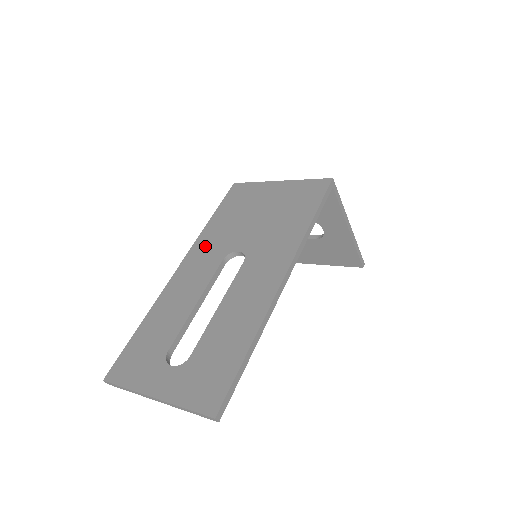
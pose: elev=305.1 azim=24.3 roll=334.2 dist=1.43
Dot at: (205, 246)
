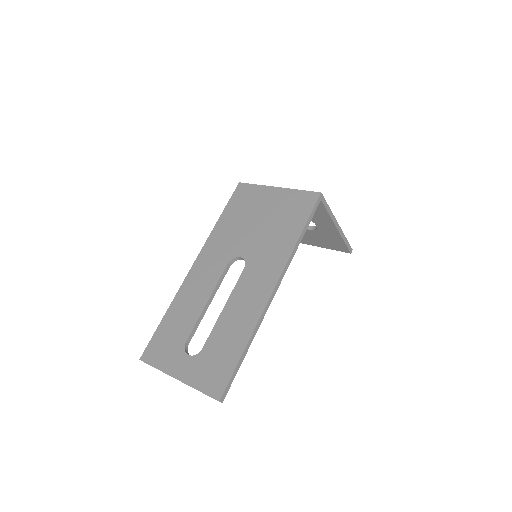
Dot at: (214, 247)
